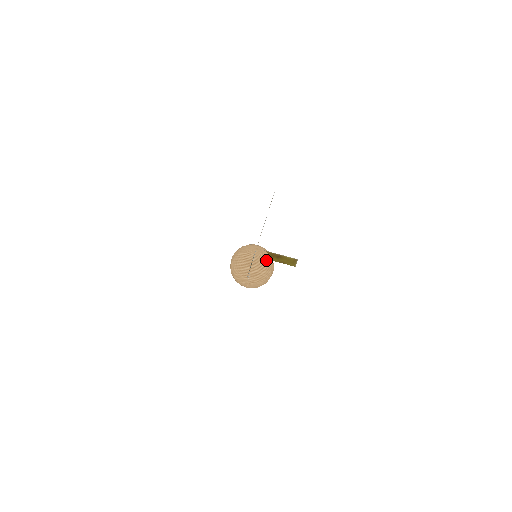
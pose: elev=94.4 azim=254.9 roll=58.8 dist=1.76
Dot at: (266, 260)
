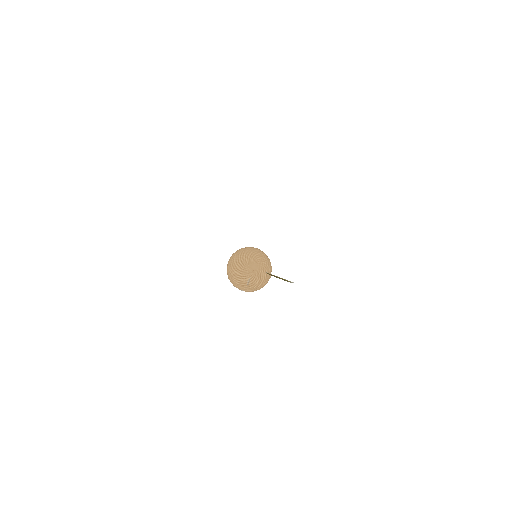
Dot at: (261, 282)
